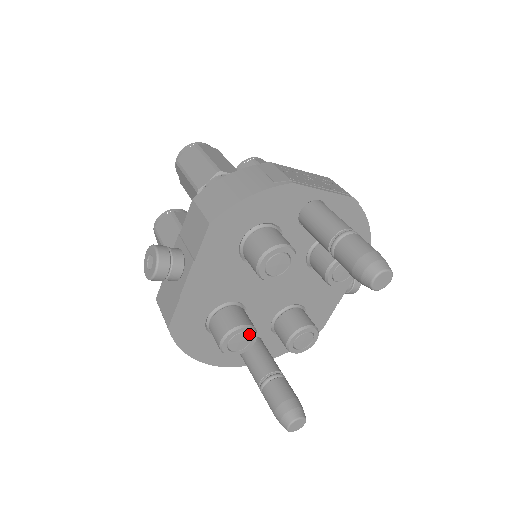
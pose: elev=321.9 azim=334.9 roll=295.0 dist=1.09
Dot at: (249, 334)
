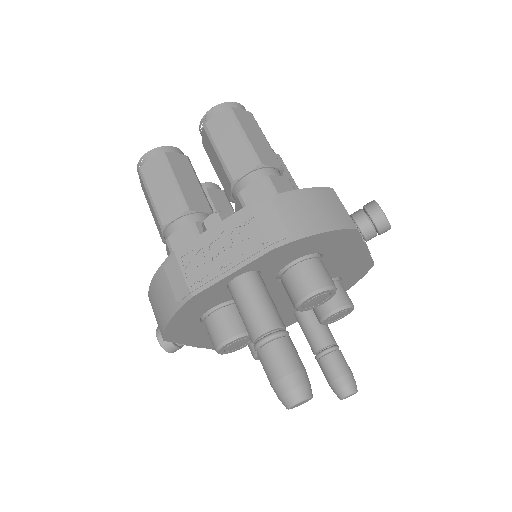
Dot at: occluded
